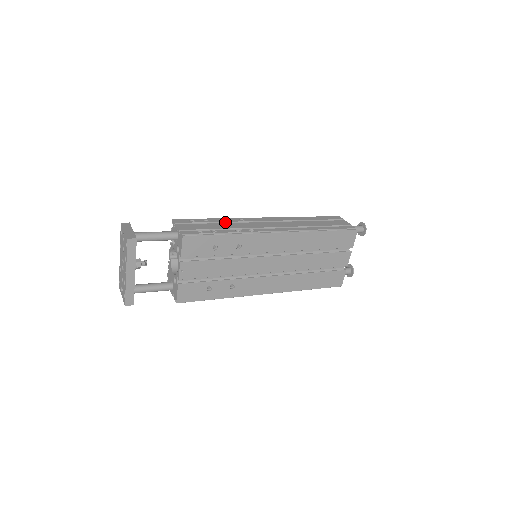
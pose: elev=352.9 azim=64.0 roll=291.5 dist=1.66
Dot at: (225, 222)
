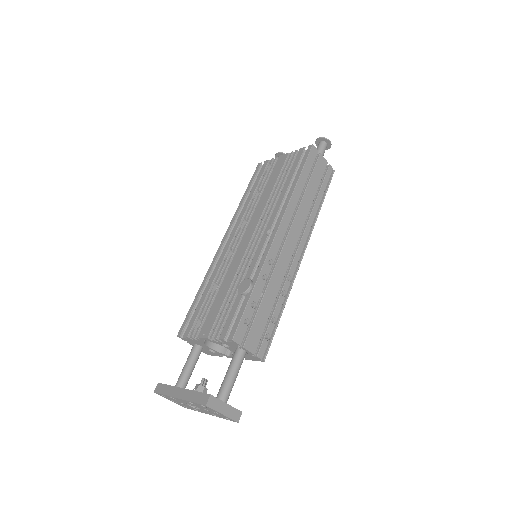
Dot at: (264, 285)
